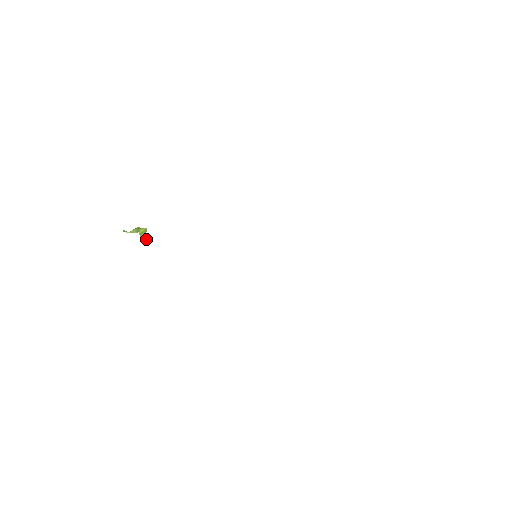
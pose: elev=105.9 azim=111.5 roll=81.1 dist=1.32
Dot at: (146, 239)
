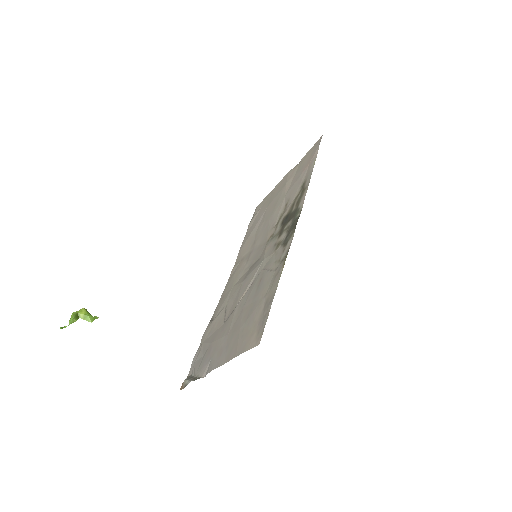
Dot at: occluded
